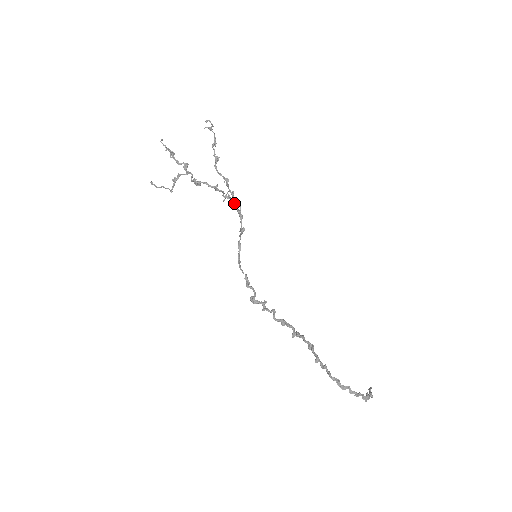
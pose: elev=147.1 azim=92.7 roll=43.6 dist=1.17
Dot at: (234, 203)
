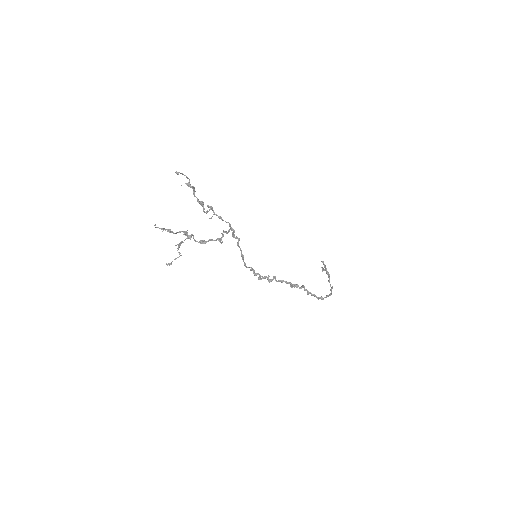
Dot at: (229, 231)
